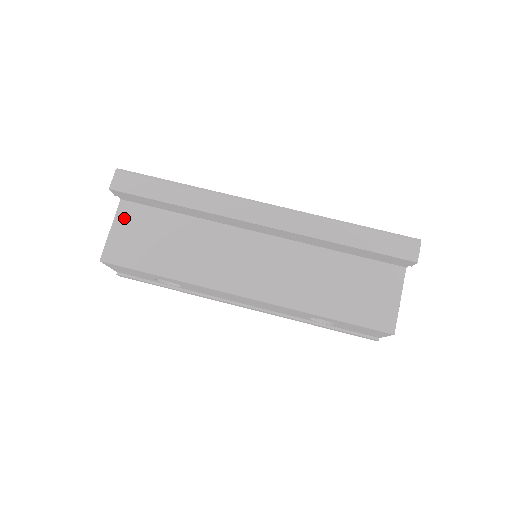
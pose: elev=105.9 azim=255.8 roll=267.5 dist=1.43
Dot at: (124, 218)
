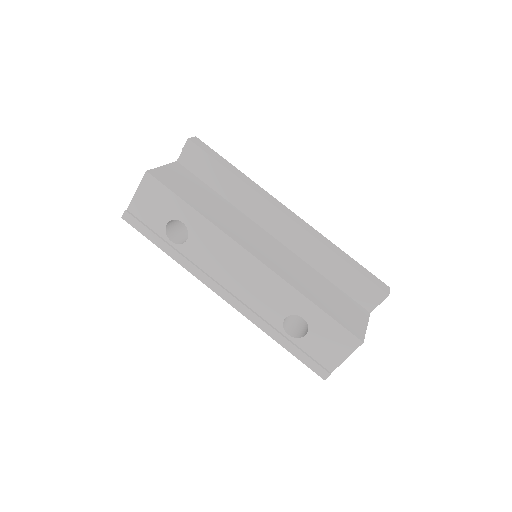
Dot at: (175, 168)
